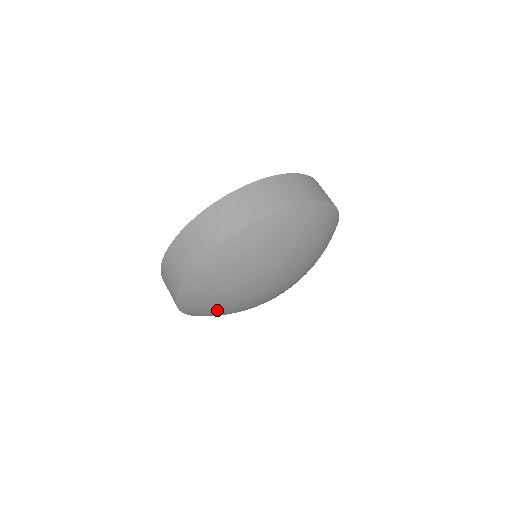
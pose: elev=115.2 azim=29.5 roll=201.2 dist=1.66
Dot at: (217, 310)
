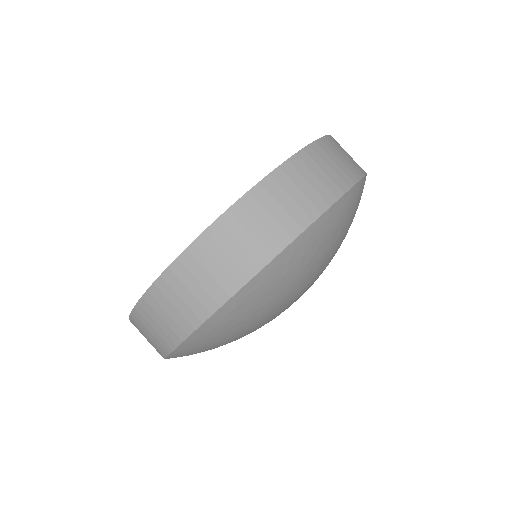
Dot at: occluded
